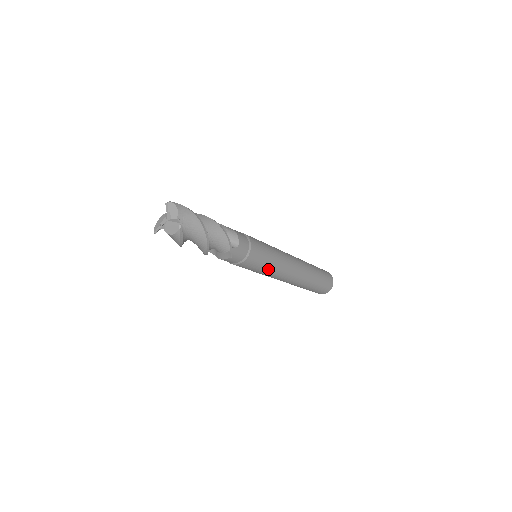
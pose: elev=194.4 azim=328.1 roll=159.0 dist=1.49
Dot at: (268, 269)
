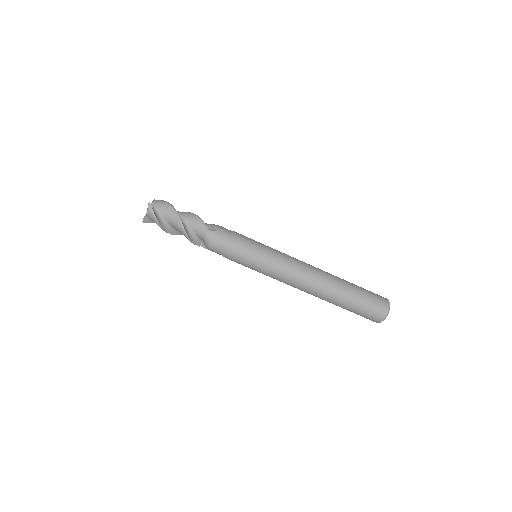
Dot at: (265, 261)
